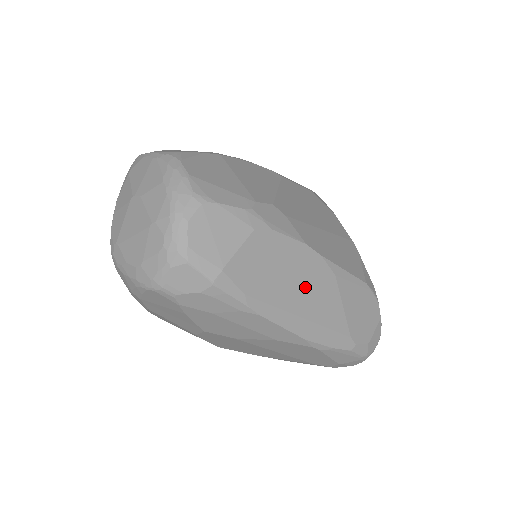
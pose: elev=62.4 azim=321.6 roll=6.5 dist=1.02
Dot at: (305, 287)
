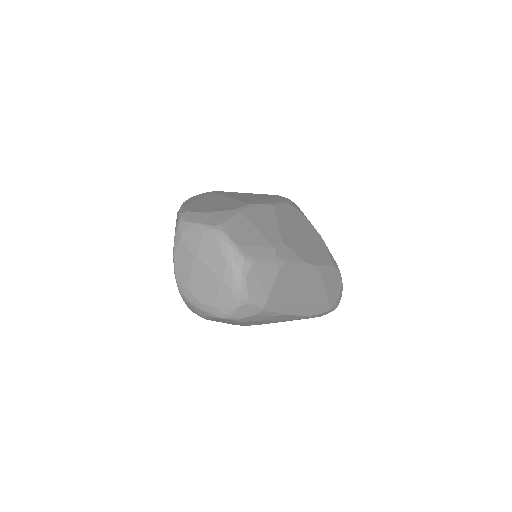
Dot at: (306, 287)
